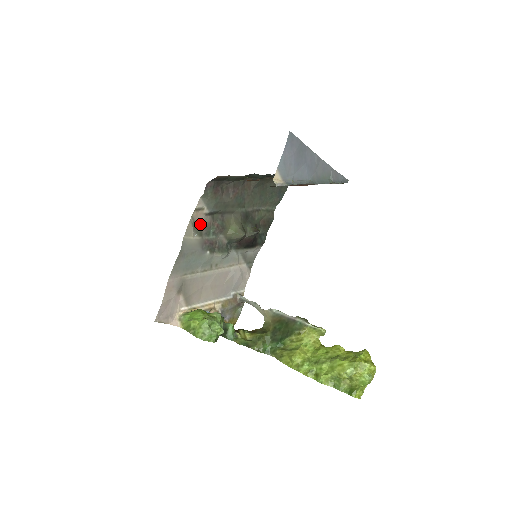
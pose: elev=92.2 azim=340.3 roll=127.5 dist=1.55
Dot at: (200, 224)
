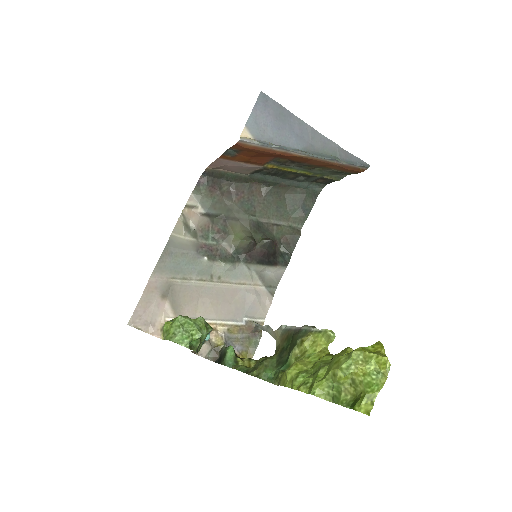
Dot at: (194, 224)
